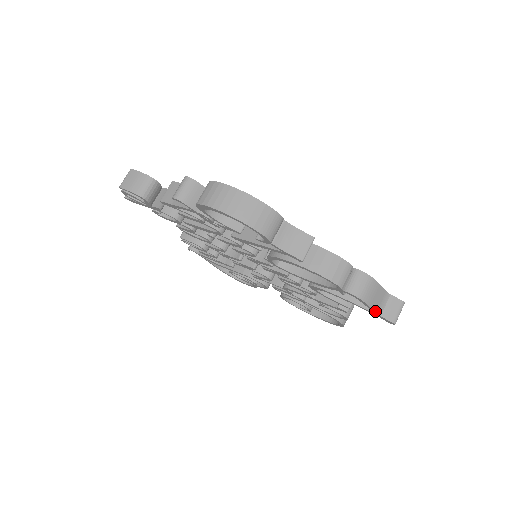
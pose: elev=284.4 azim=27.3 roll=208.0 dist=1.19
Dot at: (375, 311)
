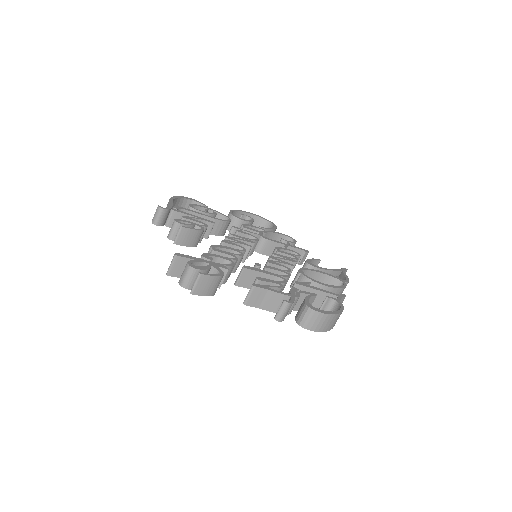
Dot at: occluded
